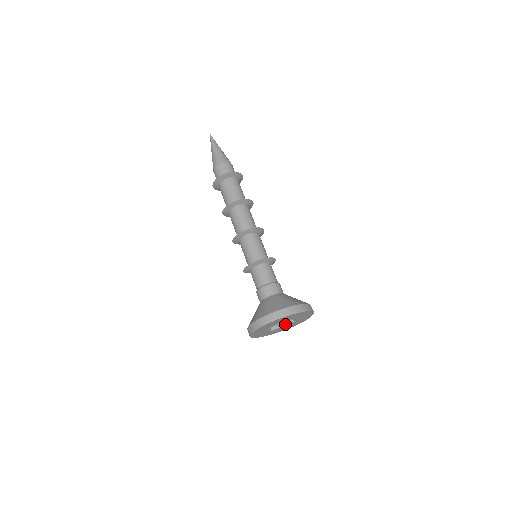
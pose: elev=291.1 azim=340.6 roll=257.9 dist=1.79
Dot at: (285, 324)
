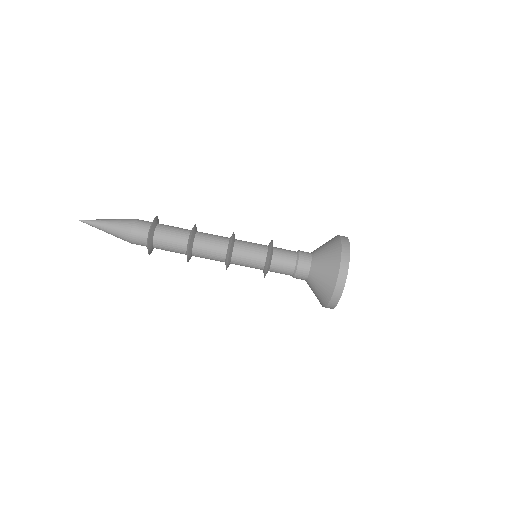
Dot at: occluded
